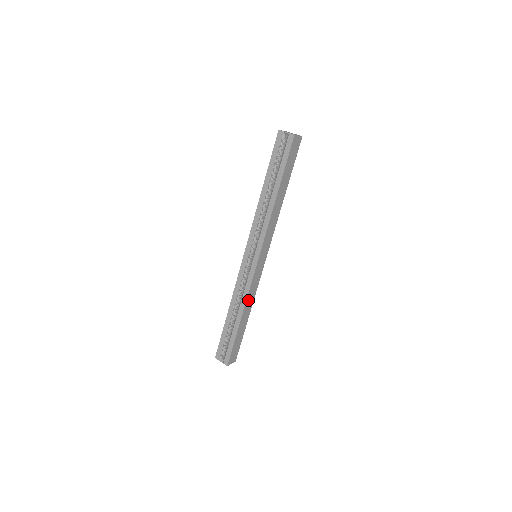
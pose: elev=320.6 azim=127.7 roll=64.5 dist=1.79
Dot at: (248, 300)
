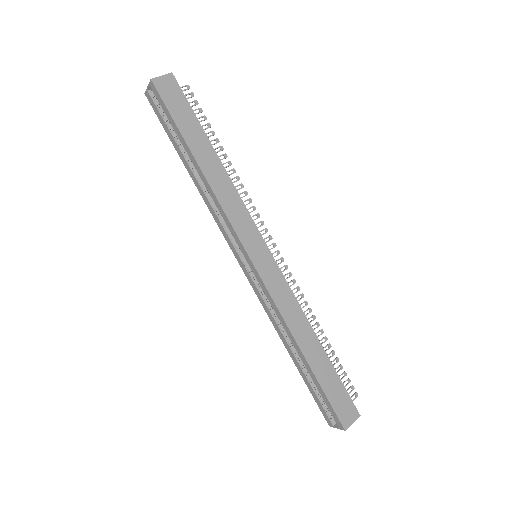
Dot at: (290, 320)
